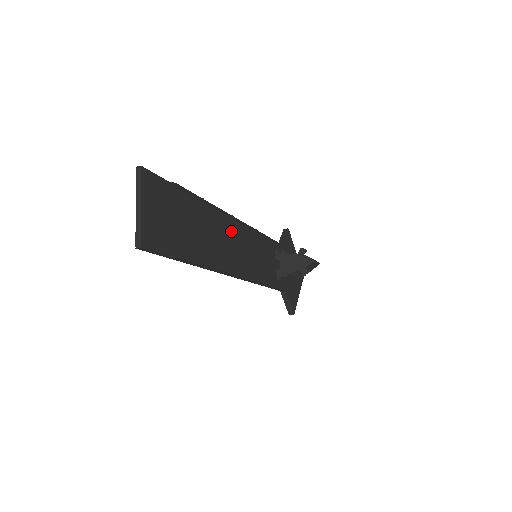
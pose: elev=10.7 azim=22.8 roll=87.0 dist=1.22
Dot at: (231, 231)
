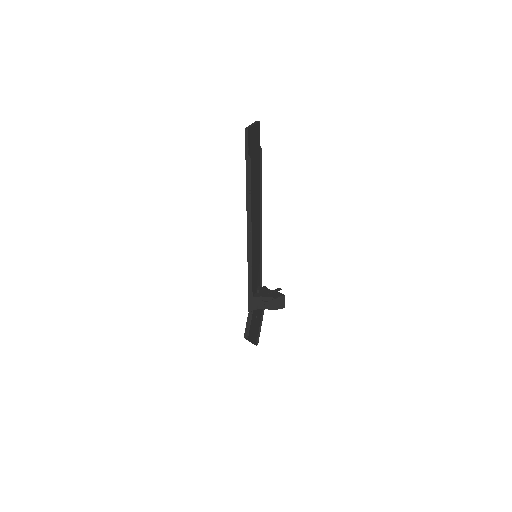
Dot at: (258, 218)
